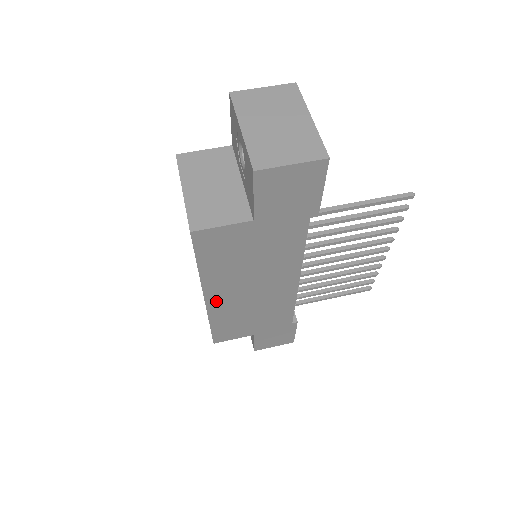
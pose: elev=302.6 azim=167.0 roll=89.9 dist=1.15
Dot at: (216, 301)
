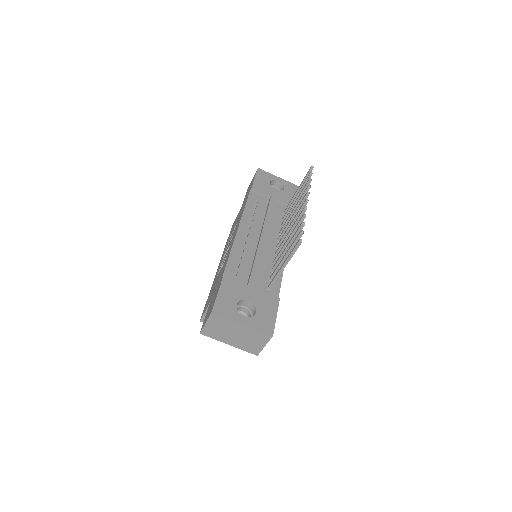
Dot at: occluded
